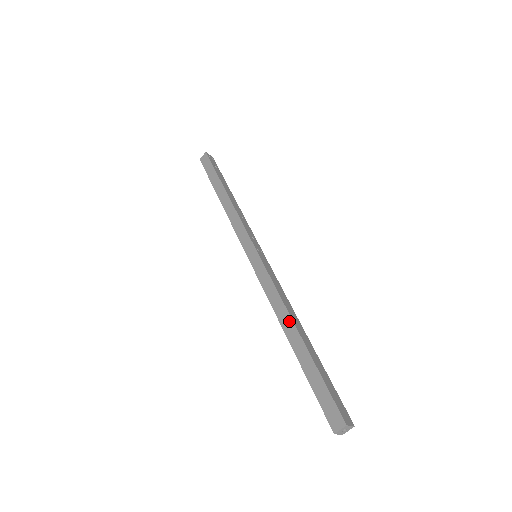
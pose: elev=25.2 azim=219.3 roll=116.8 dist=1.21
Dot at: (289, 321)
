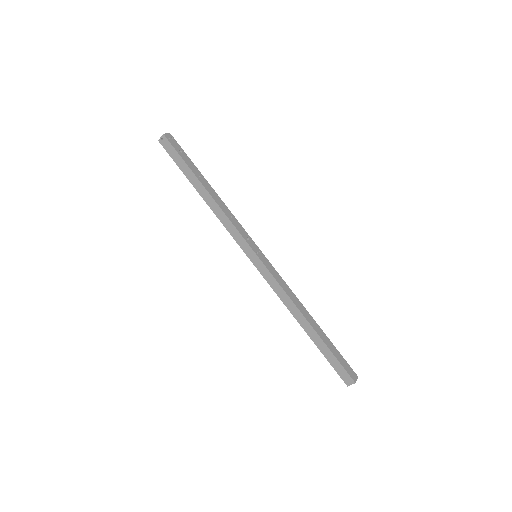
Dot at: (301, 316)
